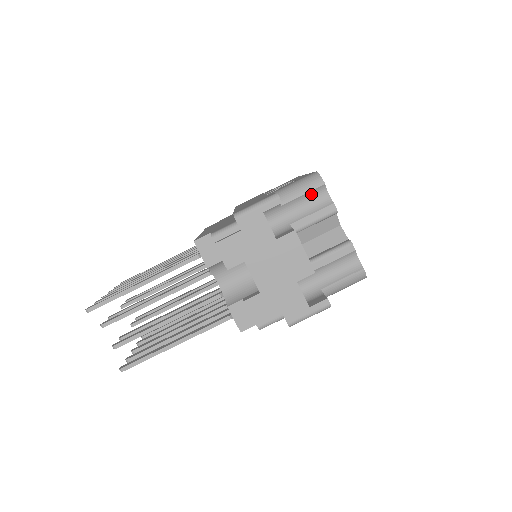
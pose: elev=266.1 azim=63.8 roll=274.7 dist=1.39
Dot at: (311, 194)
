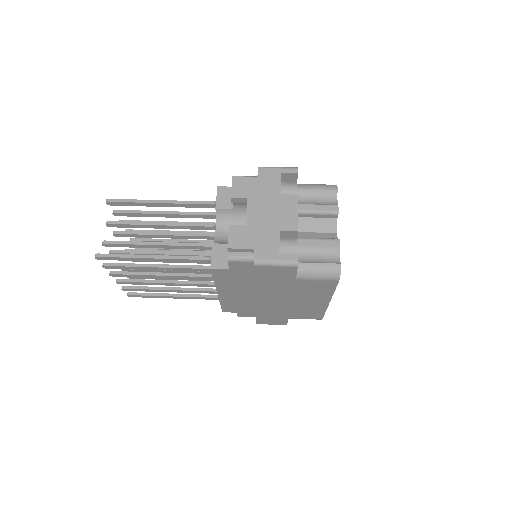
Dot at: (323, 193)
